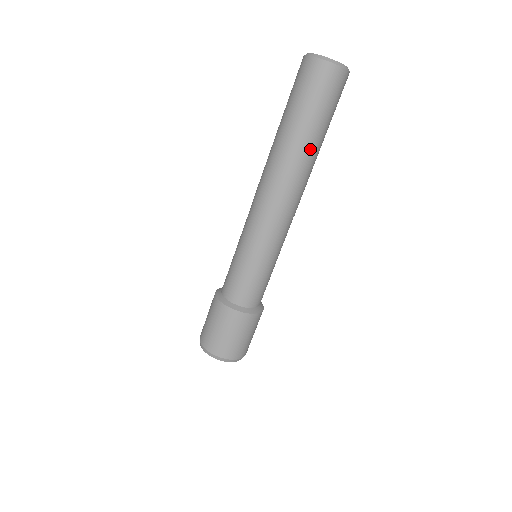
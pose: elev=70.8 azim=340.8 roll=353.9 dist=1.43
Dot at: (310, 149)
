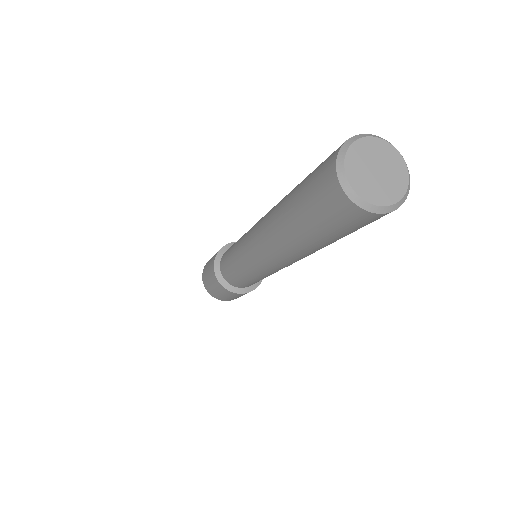
Dot at: (300, 243)
